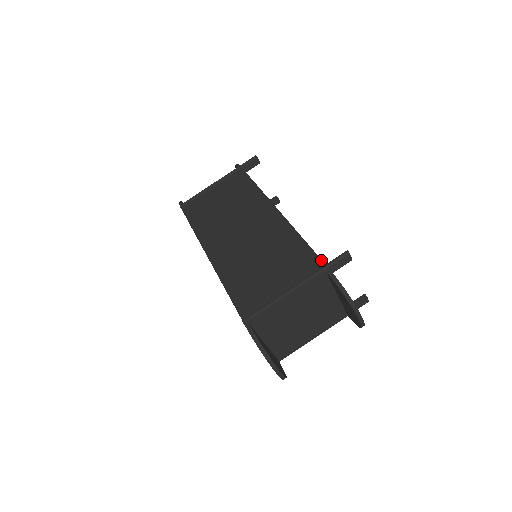
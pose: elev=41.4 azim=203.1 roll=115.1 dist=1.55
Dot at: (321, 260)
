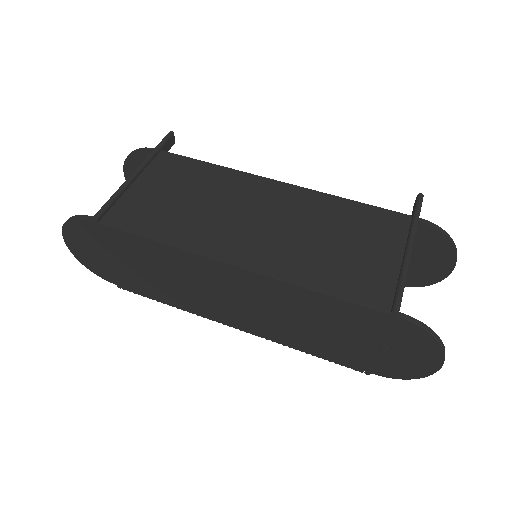
Dot at: (400, 213)
